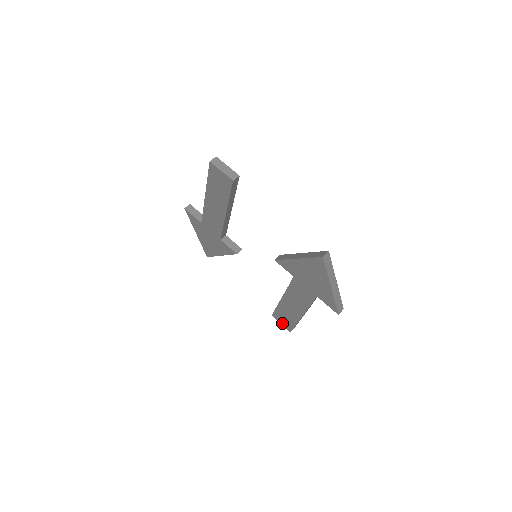
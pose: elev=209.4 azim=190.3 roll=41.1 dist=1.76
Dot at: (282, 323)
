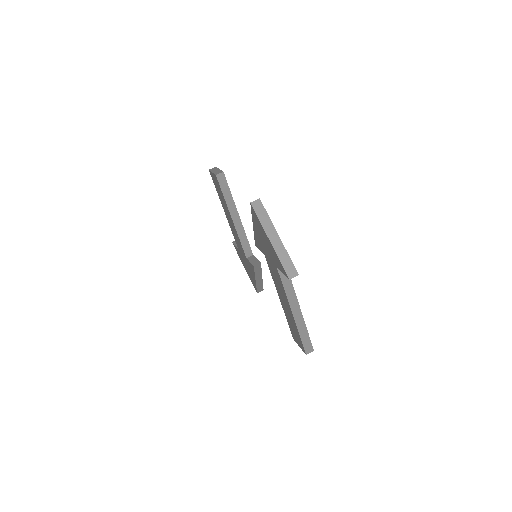
Dot at: (299, 344)
